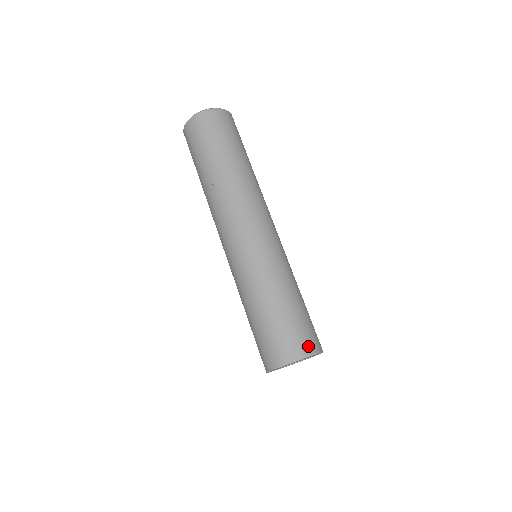
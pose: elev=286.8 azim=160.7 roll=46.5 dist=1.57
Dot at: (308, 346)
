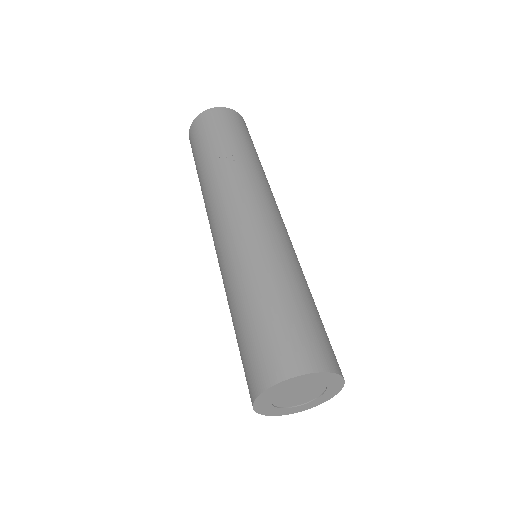
Dot at: occluded
